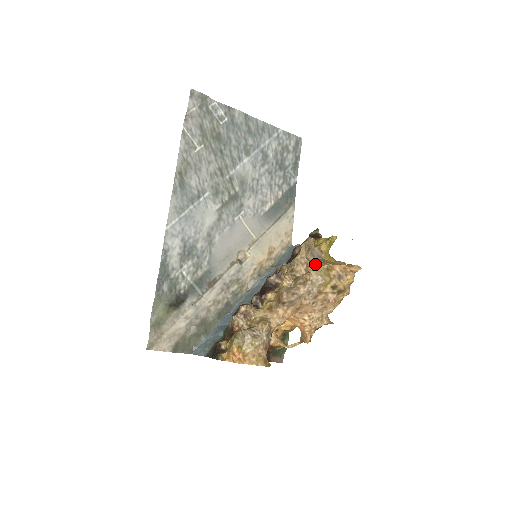
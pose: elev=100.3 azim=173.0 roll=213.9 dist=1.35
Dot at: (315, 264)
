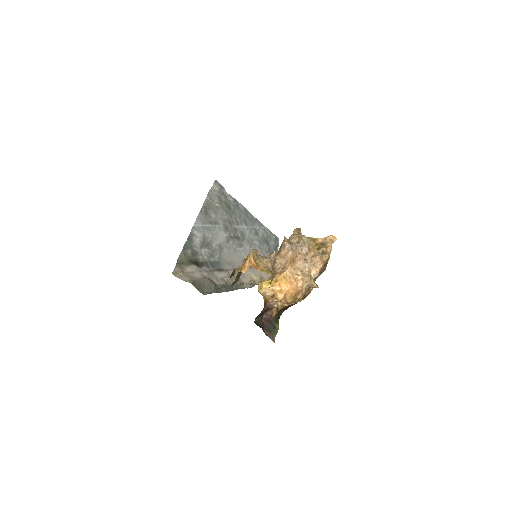
Dot at: occluded
